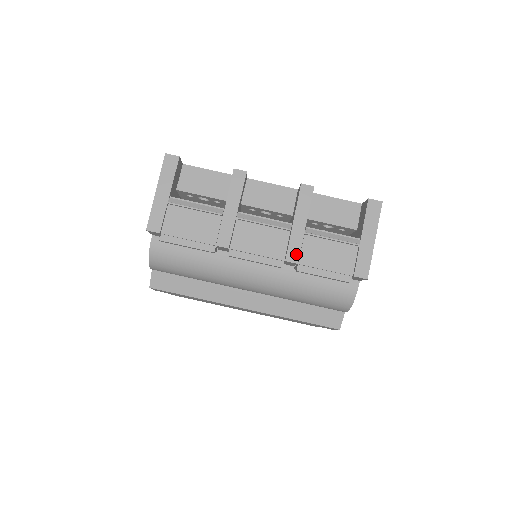
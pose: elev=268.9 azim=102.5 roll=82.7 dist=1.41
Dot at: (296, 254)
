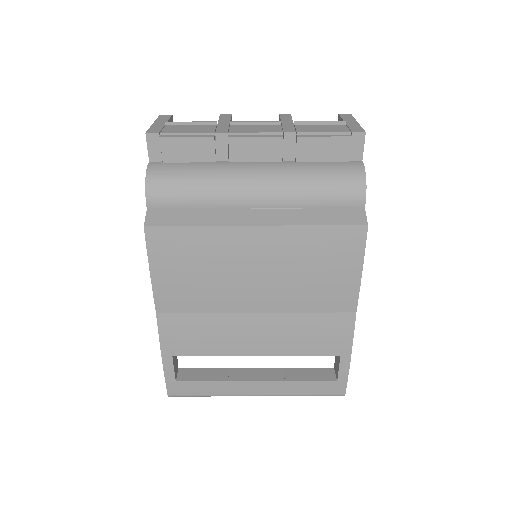
Dot at: (292, 130)
